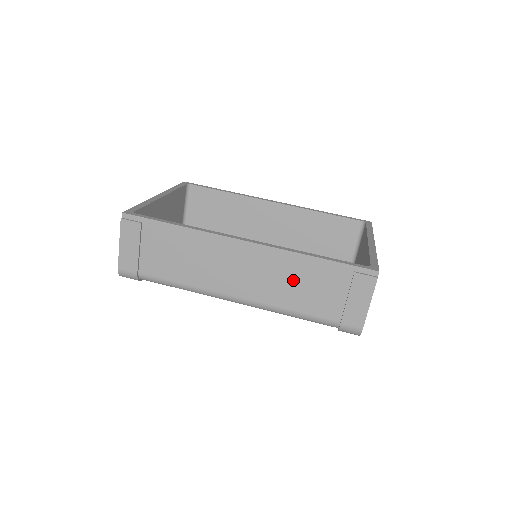
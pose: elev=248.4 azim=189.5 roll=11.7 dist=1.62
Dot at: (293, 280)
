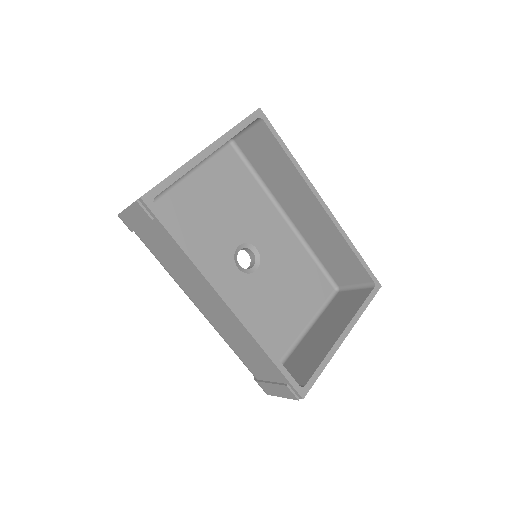
Dot at: (245, 345)
